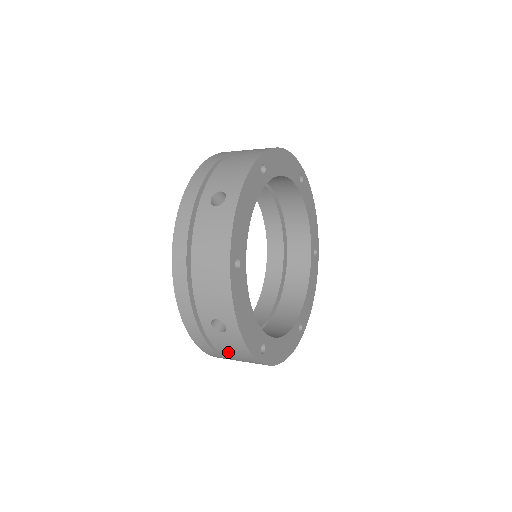
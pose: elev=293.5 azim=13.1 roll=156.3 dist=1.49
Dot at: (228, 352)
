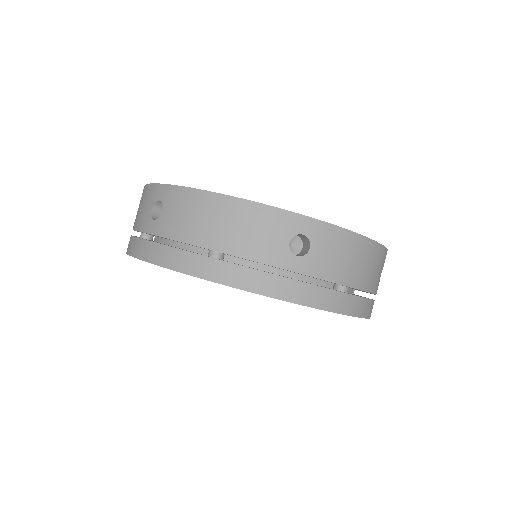
Dot at: (345, 269)
